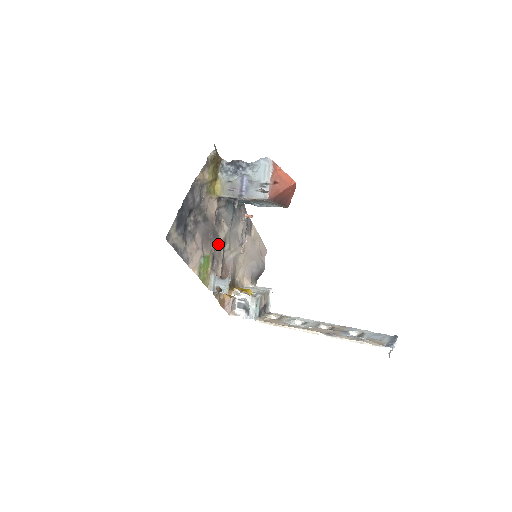
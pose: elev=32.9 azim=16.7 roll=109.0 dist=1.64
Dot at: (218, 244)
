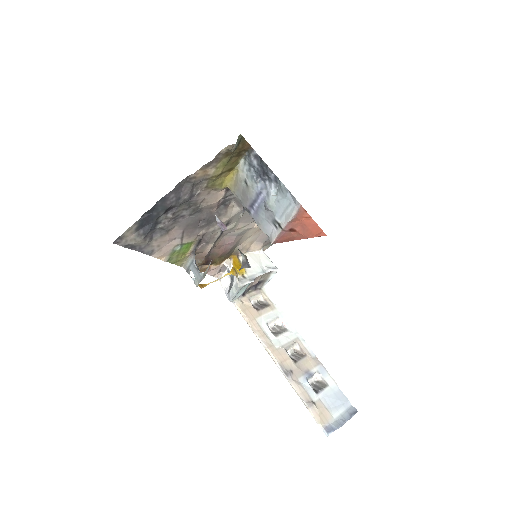
Dot at: (214, 228)
